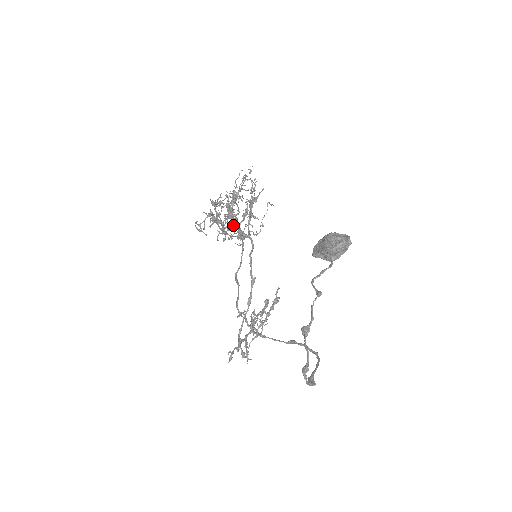
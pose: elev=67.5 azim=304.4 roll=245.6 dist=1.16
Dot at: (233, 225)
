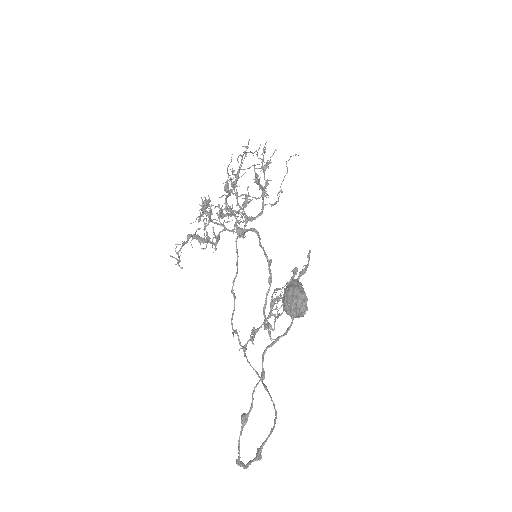
Dot at: occluded
